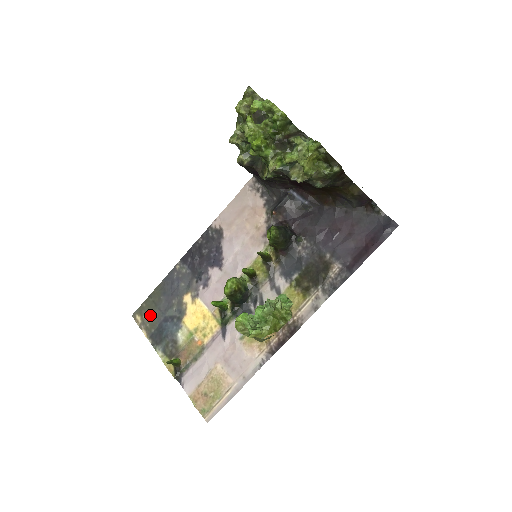
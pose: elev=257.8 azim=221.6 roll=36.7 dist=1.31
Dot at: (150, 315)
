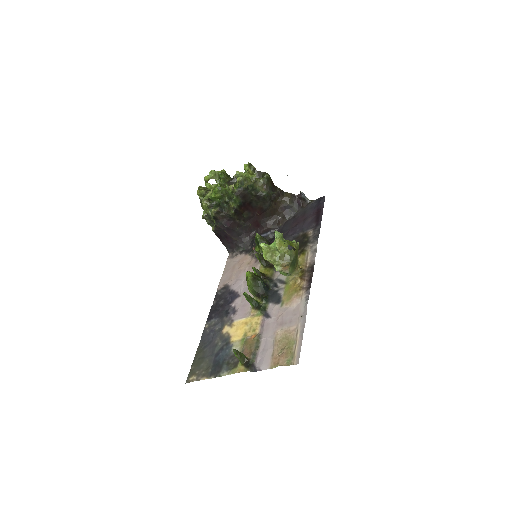
Dot at: (202, 366)
